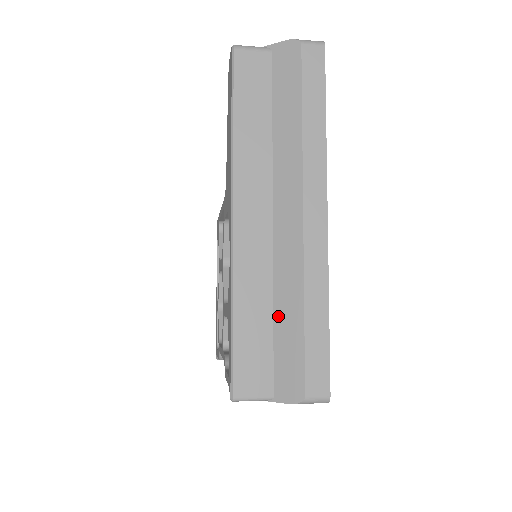
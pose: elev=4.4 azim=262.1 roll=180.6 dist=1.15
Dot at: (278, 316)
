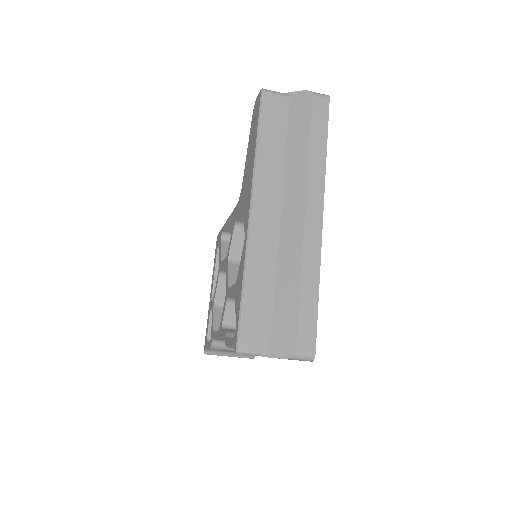
Dot at: (279, 290)
